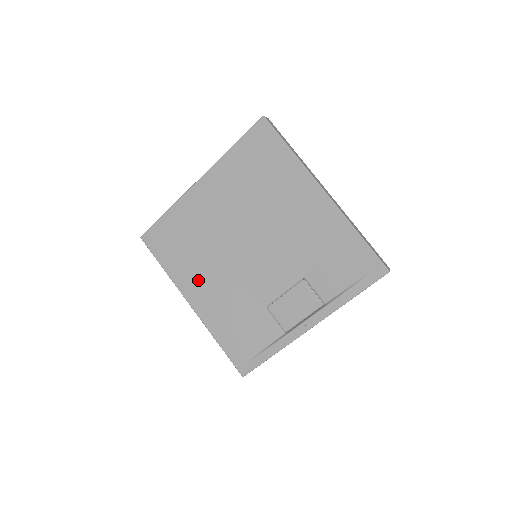
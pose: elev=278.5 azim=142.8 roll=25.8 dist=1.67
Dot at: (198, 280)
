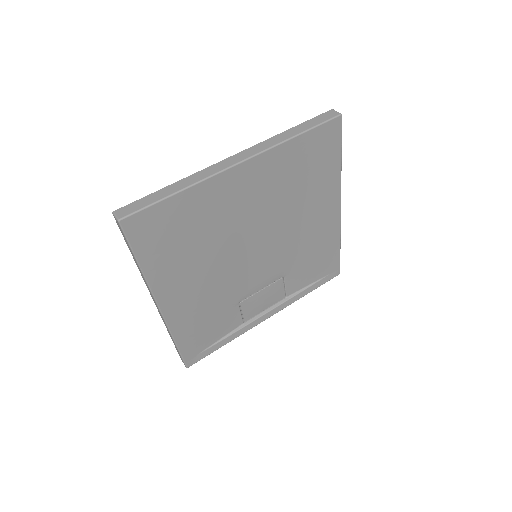
Dot at: (183, 280)
